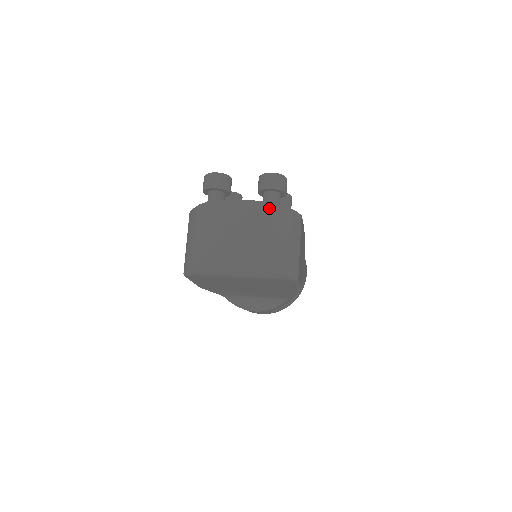
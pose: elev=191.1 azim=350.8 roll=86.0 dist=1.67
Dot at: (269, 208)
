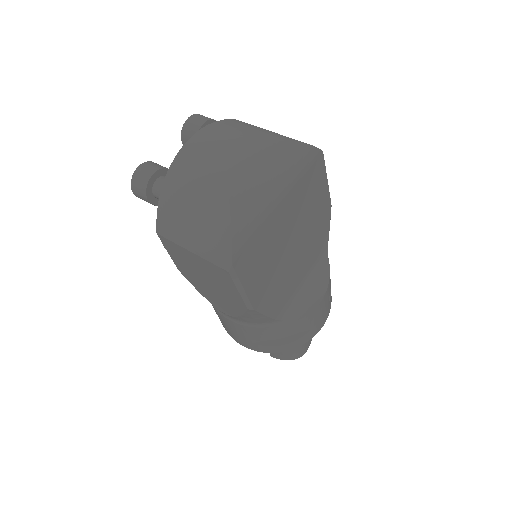
Dot at: (225, 121)
